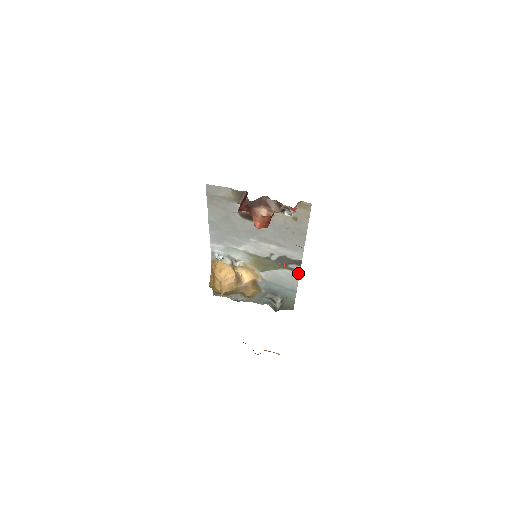
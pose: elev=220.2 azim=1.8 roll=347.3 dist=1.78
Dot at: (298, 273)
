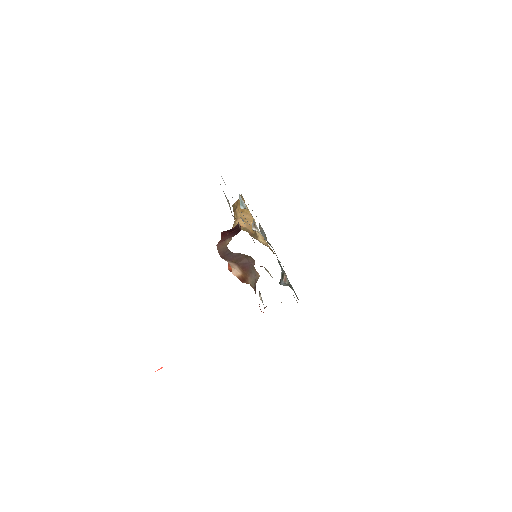
Dot at: occluded
